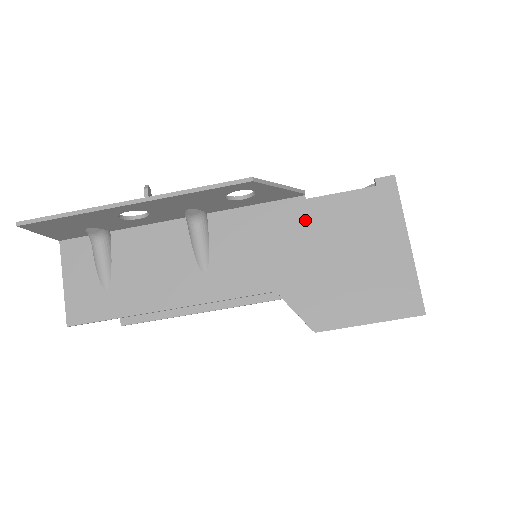
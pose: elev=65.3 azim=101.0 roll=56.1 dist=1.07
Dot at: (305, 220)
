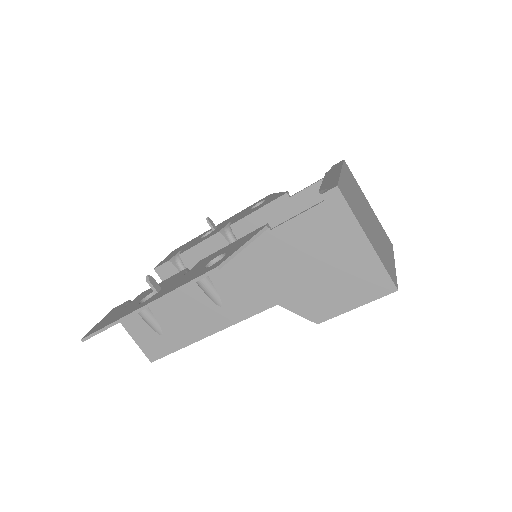
Dot at: (277, 247)
